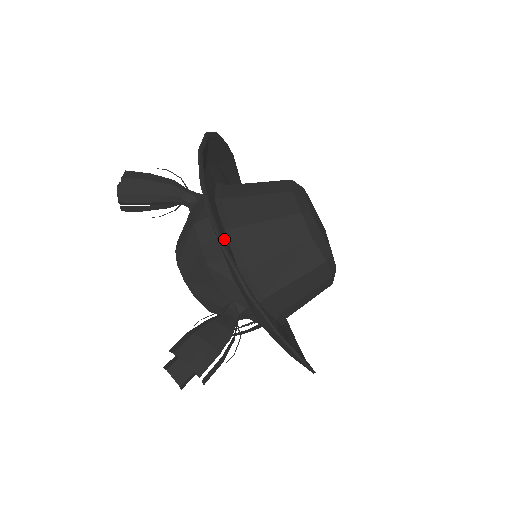
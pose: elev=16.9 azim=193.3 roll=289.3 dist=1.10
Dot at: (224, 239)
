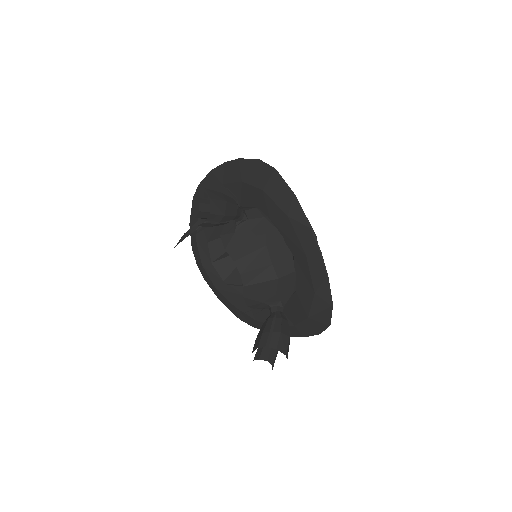
Dot at: (304, 264)
